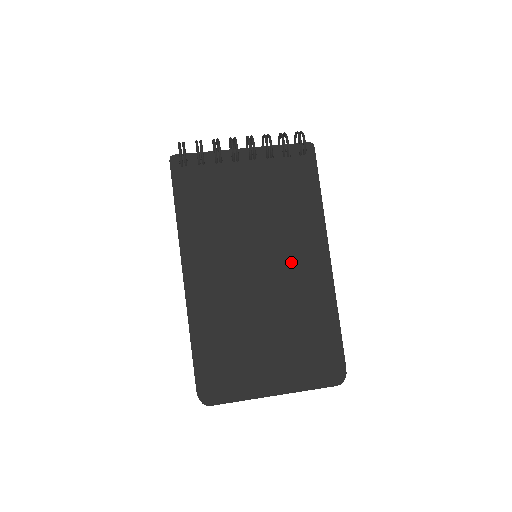
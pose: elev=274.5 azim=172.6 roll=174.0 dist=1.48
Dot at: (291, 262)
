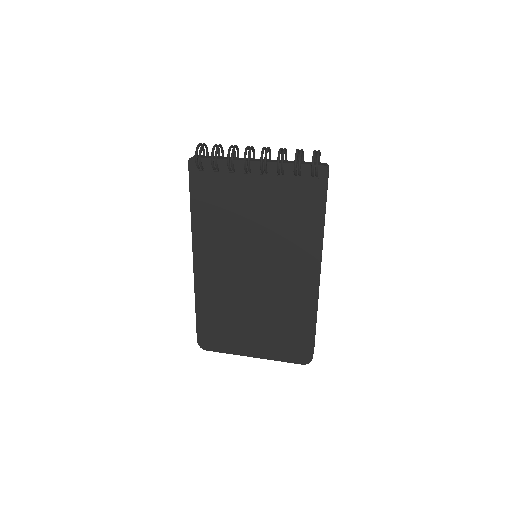
Dot at: (284, 270)
